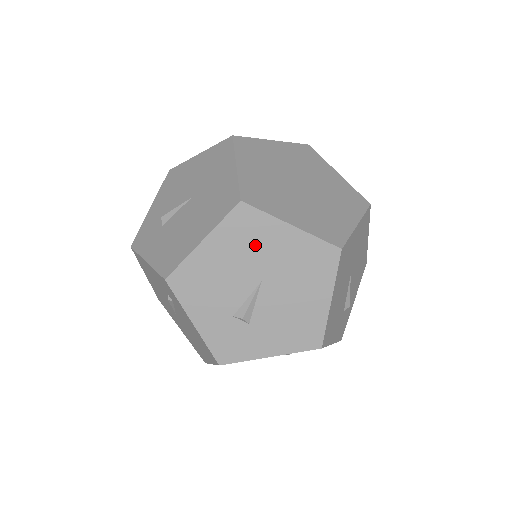
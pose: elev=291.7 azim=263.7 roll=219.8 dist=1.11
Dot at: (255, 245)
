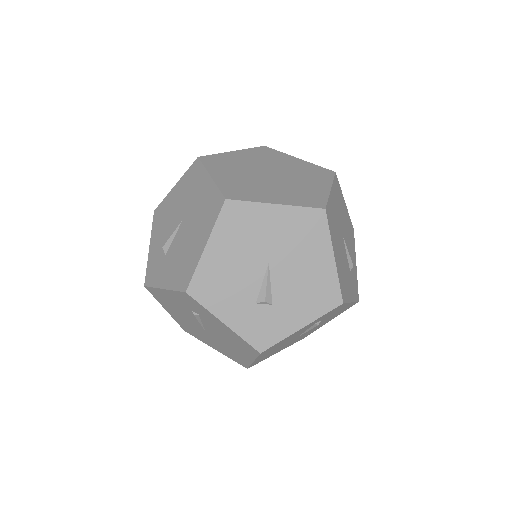
Dot at: (252, 233)
